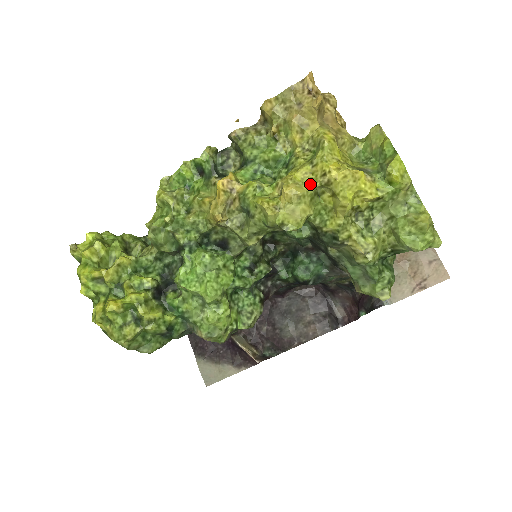
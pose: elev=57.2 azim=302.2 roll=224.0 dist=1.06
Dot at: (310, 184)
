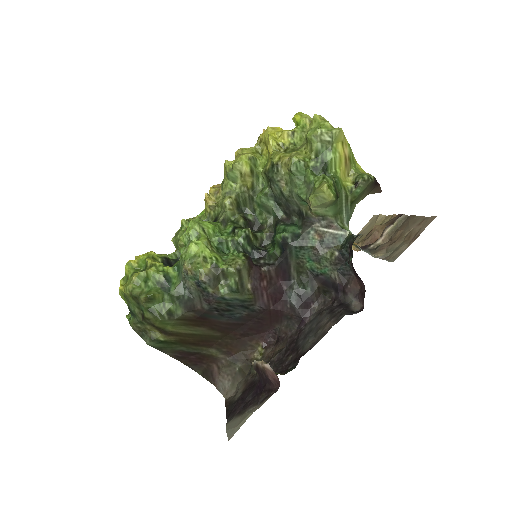
Dot at: (252, 147)
